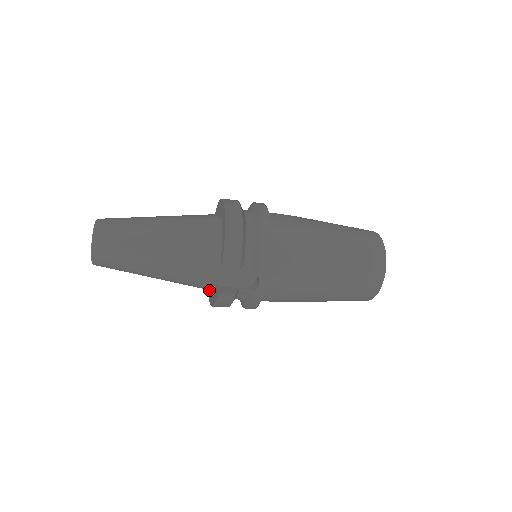
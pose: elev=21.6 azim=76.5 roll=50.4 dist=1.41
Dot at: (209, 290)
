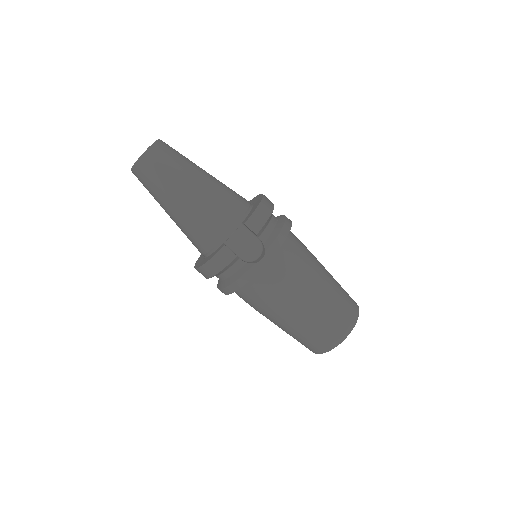
Dot at: (199, 262)
